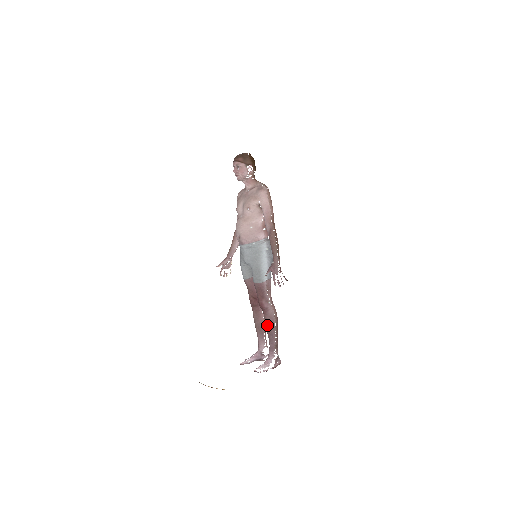
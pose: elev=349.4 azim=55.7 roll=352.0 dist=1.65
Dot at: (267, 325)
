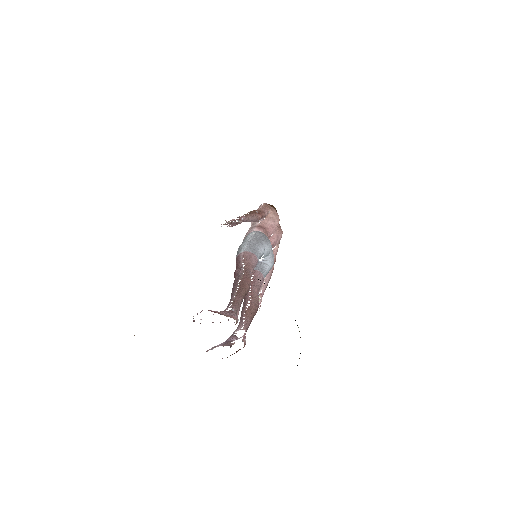
Dot at: occluded
